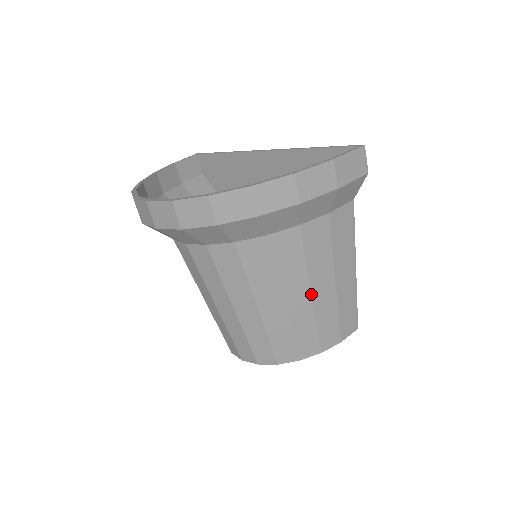
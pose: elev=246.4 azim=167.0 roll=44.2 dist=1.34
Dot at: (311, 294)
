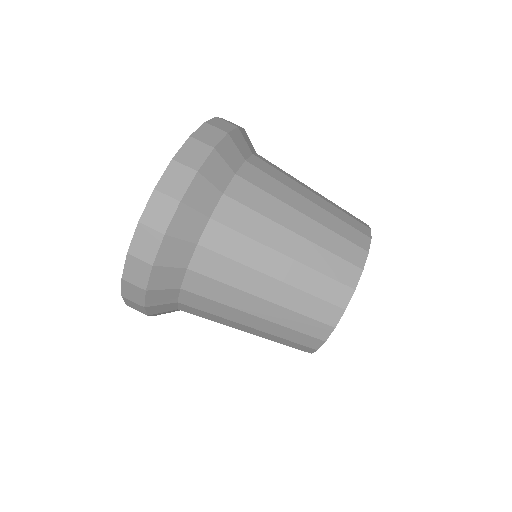
Dot at: (308, 200)
